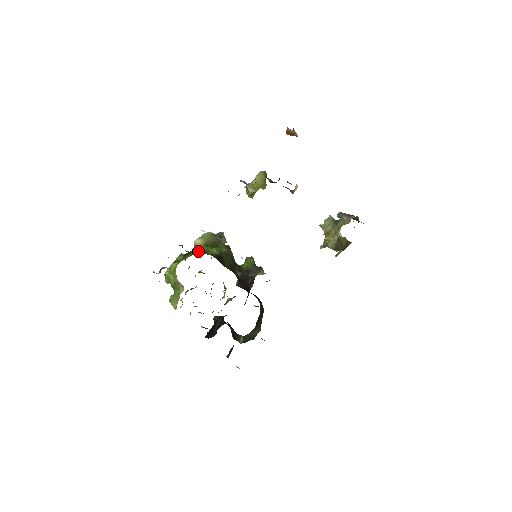
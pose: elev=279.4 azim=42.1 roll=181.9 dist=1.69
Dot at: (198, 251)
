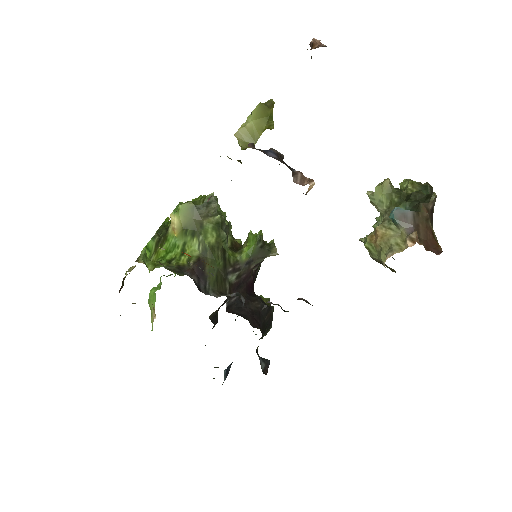
Dot at: (171, 246)
